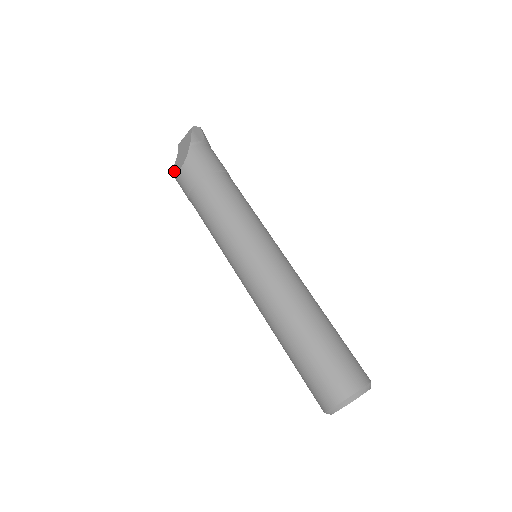
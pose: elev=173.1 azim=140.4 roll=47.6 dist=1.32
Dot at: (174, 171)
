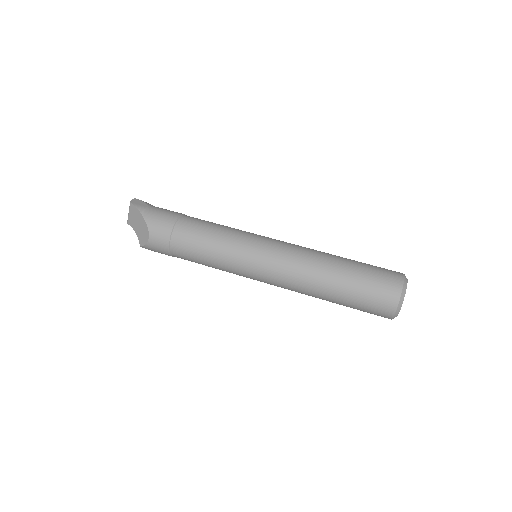
Dot at: (143, 243)
